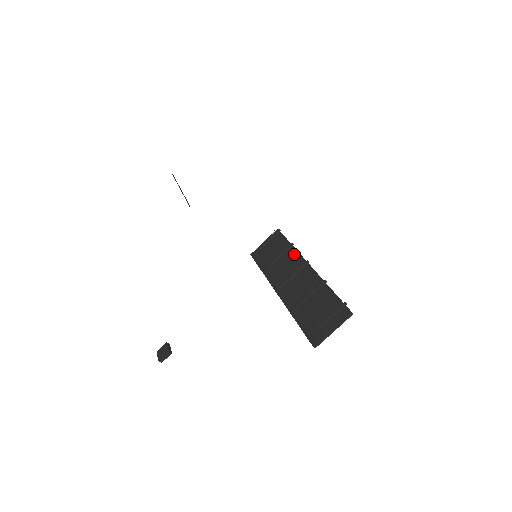
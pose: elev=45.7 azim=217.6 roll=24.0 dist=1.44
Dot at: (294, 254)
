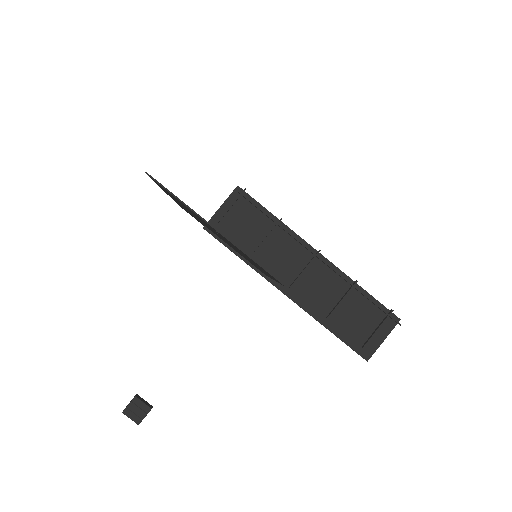
Dot at: (290, 236)
